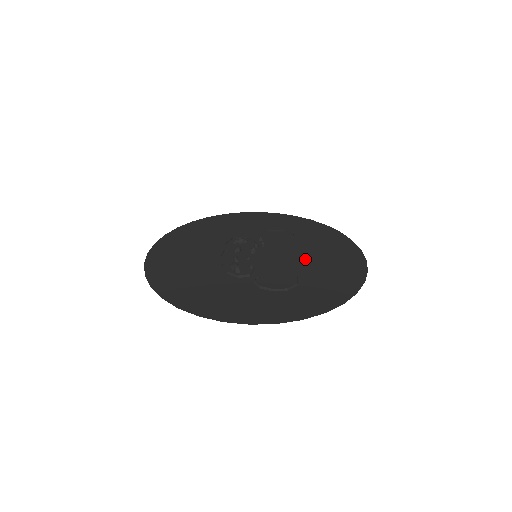
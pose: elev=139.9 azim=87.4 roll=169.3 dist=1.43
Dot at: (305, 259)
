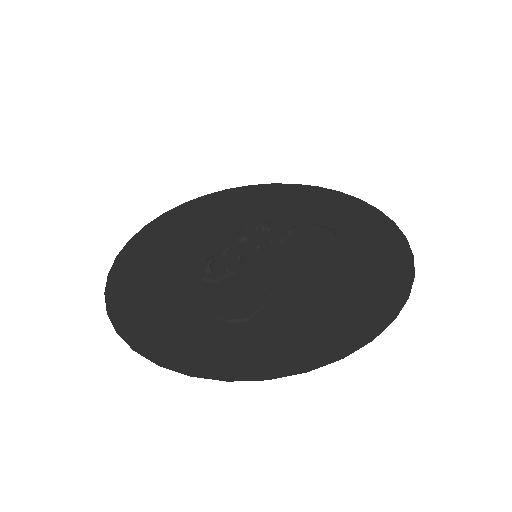
Dot at: (307, 283)
